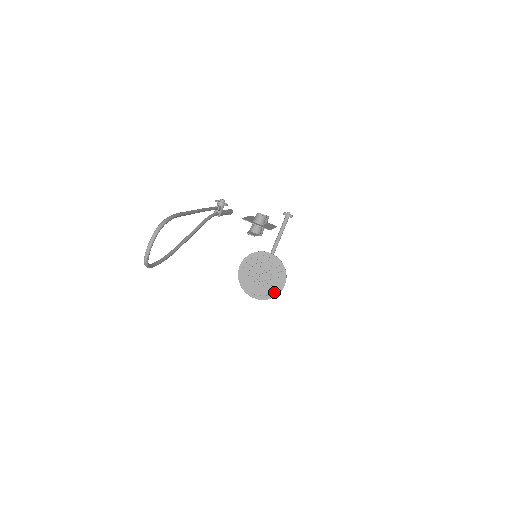
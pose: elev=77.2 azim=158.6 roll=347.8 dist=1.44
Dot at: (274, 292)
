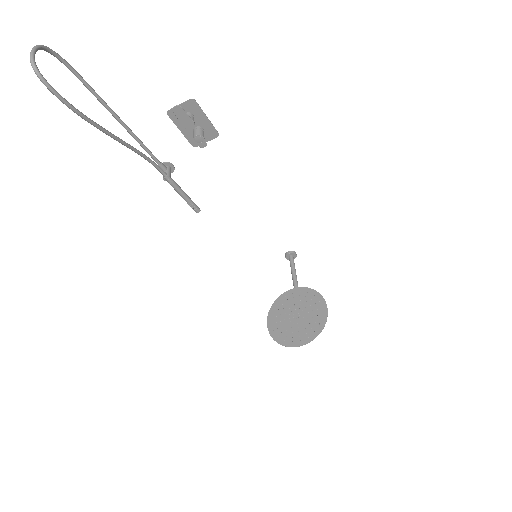
Dot at: (320, 322)
